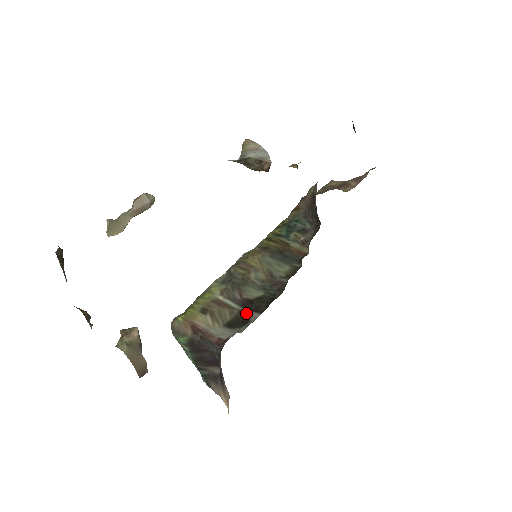
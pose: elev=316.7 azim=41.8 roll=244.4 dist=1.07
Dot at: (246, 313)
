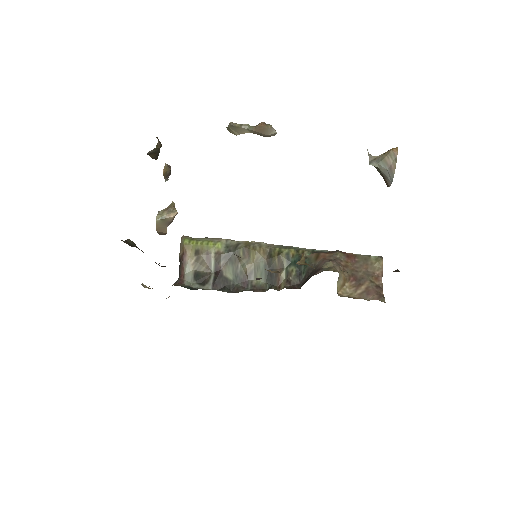
Dot at: (210, 279)
